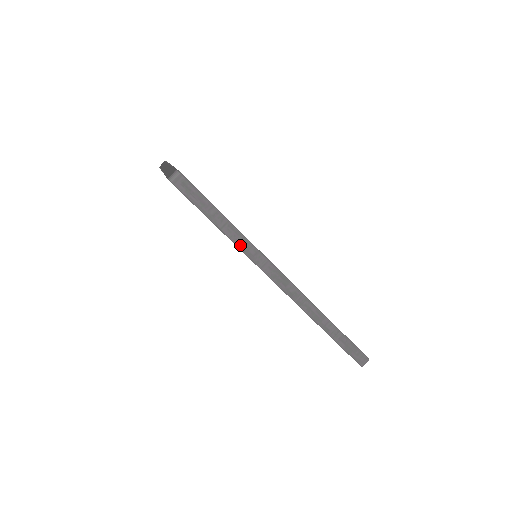
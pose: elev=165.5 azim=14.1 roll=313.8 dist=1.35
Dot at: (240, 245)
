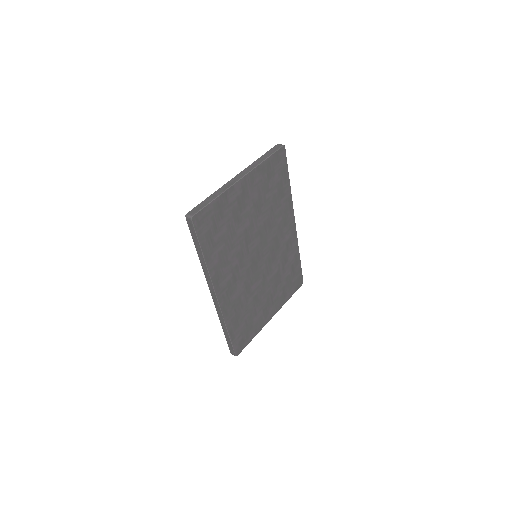
Dot at: (203, 268)
